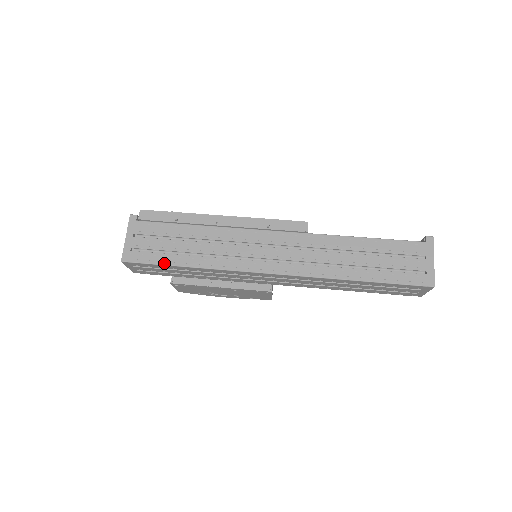
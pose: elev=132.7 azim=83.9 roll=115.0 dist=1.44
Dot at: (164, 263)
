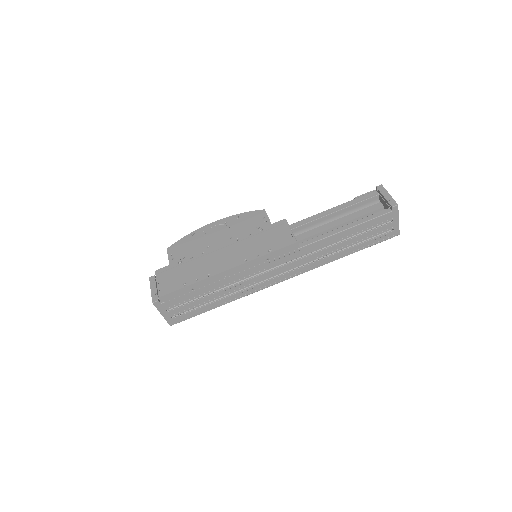
Dot at: occluded
